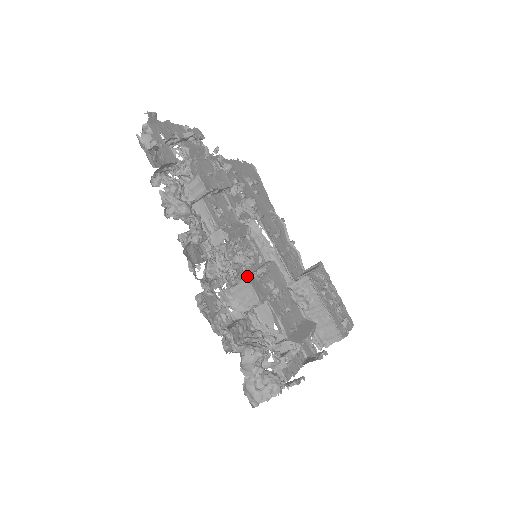
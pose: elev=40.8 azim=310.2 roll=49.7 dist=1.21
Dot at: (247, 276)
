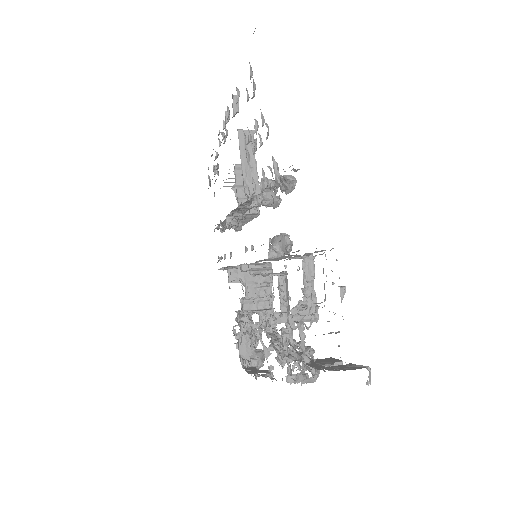
Dot at: (268, 313)
